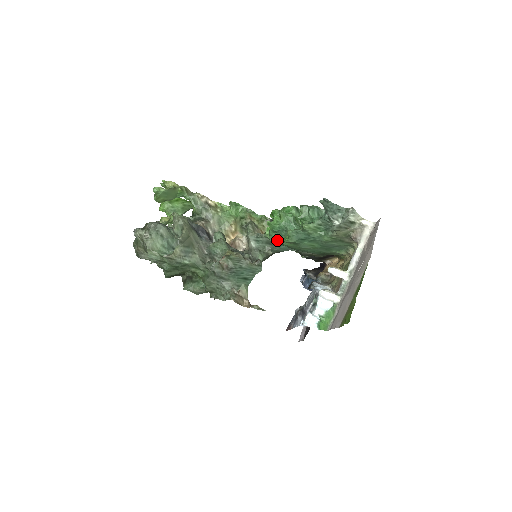
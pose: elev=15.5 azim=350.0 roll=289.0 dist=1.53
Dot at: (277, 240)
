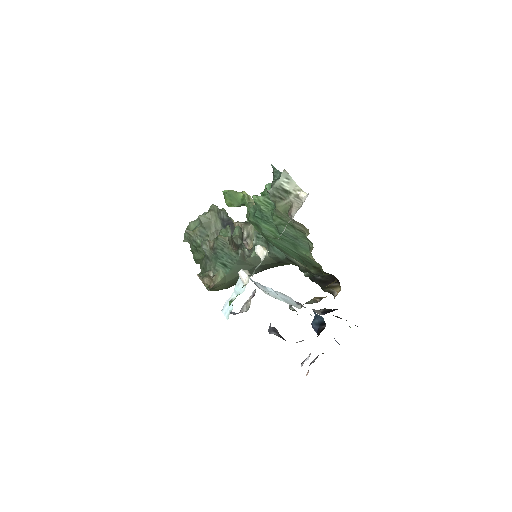
Dot at: occluded
